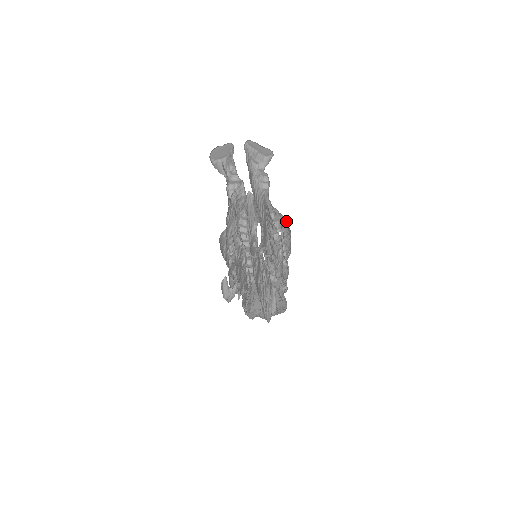
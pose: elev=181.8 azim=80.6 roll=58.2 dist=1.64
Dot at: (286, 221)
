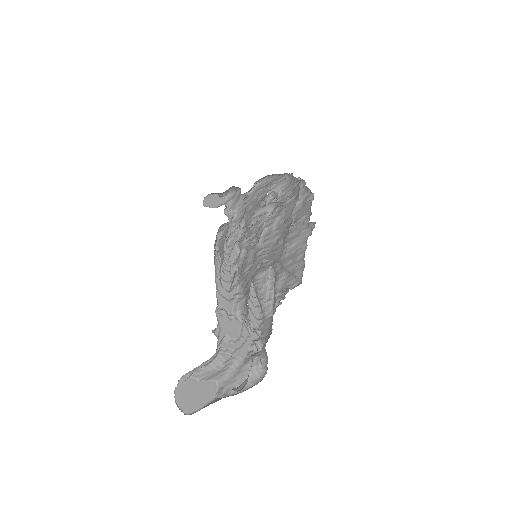
Dot at: occluded
